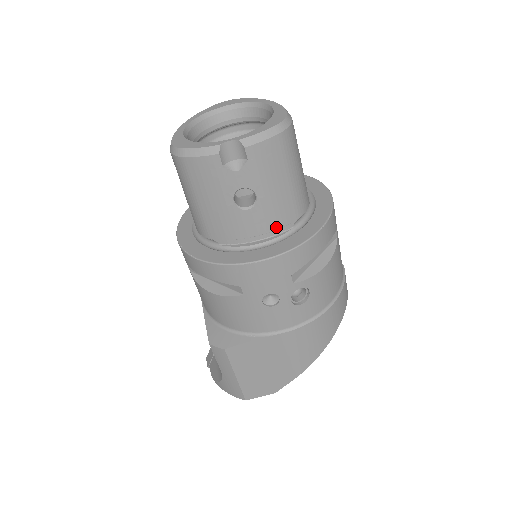
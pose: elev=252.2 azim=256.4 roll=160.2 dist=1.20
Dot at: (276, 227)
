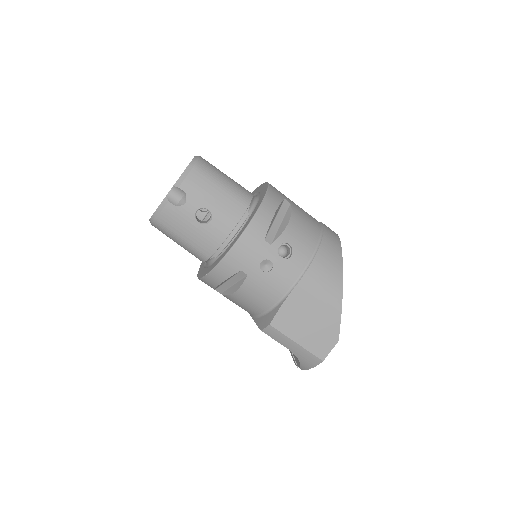
Dot at: (237, 220)
